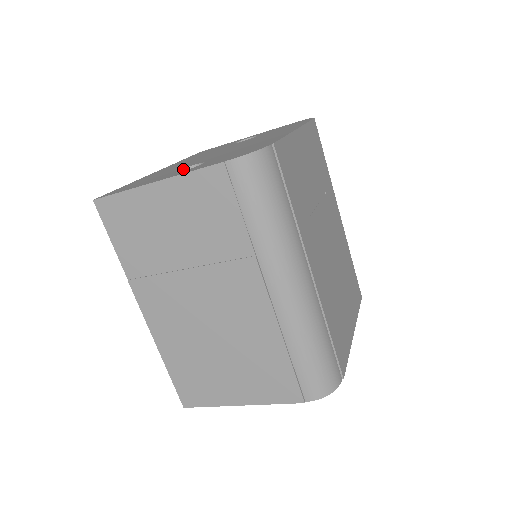
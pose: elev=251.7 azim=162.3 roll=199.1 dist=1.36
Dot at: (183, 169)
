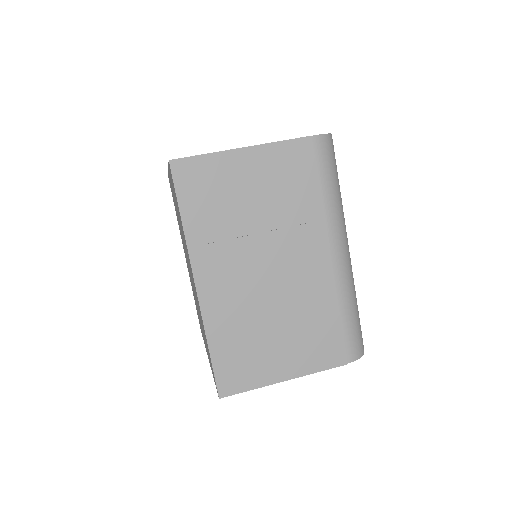
Dot at: occluded
